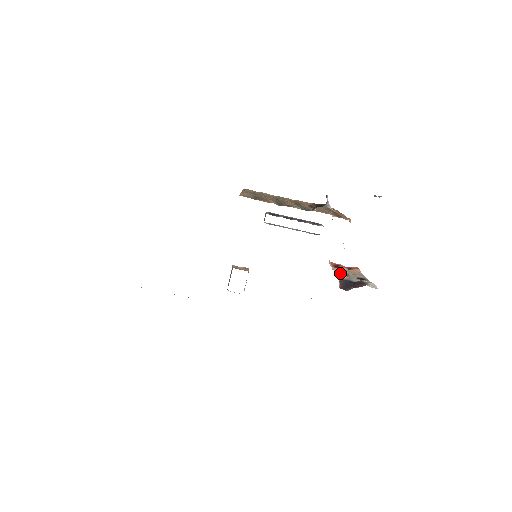
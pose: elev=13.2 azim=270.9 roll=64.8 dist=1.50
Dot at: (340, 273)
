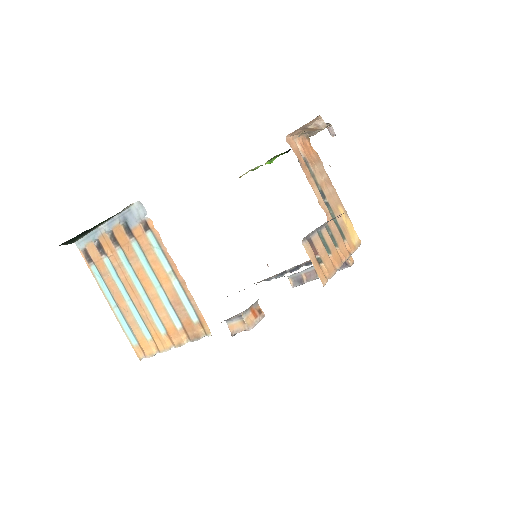
Dot at: occluded
